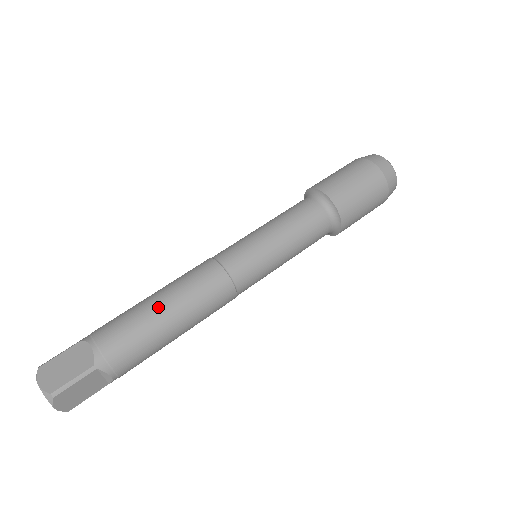
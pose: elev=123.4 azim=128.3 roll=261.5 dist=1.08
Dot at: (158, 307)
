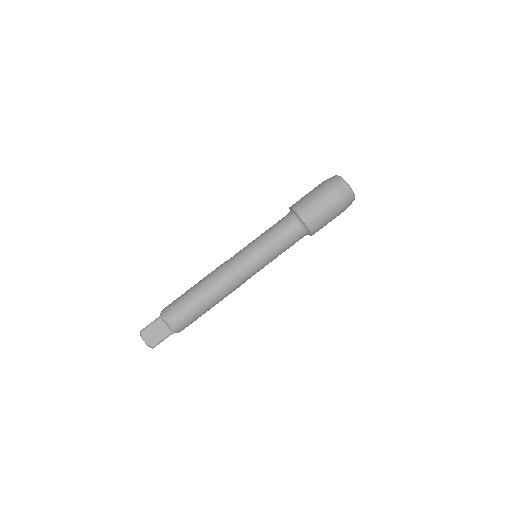
Dot at: (202, 301)
